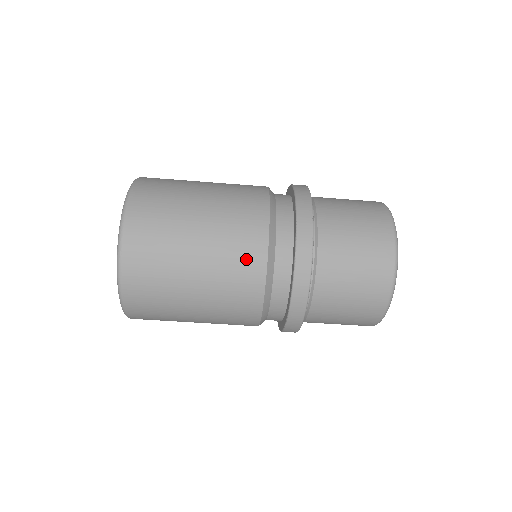
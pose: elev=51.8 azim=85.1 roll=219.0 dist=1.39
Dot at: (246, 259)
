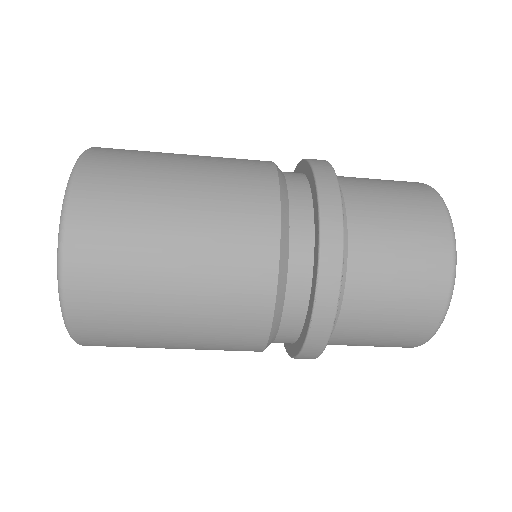
Dot at: (243, 323)
